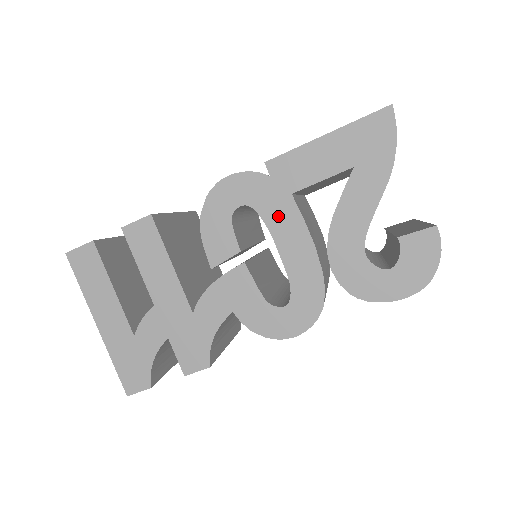
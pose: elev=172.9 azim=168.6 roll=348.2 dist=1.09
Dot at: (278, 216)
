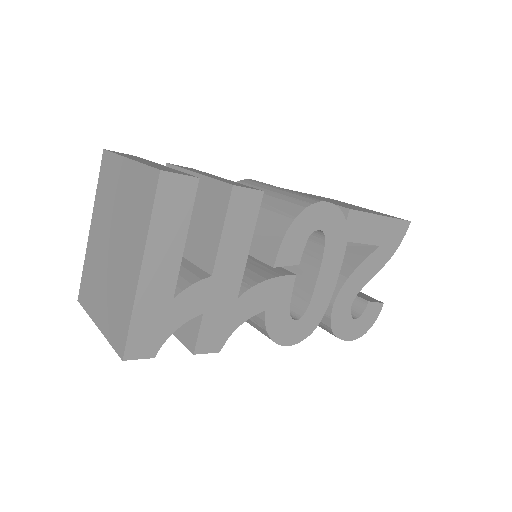
Dot at: (333, 252)
